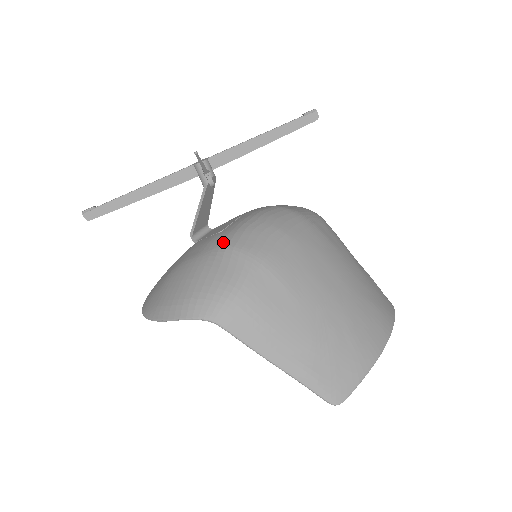
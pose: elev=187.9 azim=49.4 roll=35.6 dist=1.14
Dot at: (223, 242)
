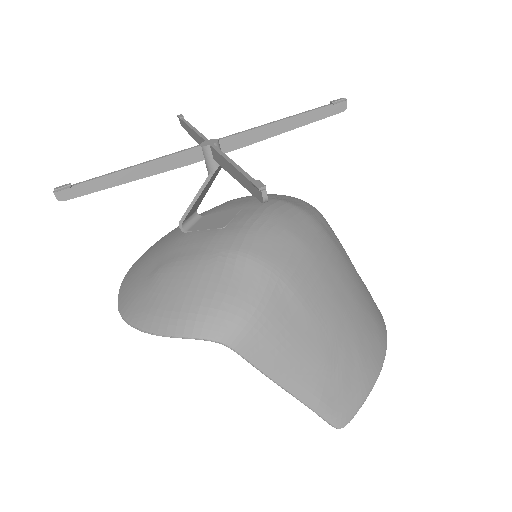
Dot at: (232, 245)
